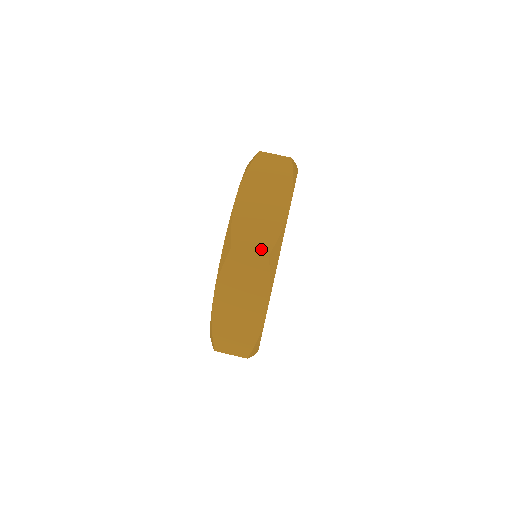
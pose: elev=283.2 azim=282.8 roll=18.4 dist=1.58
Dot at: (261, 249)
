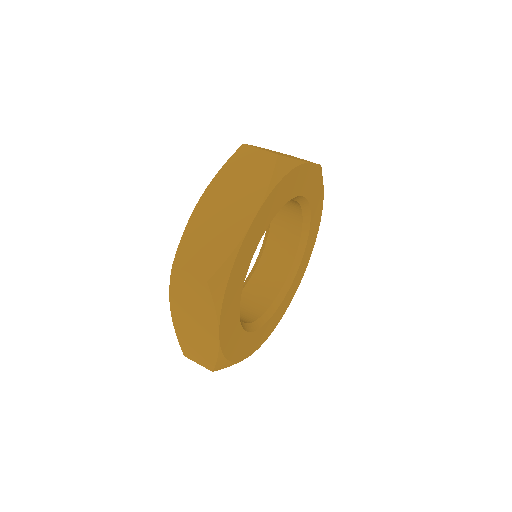
Dot at: (202, 272)
